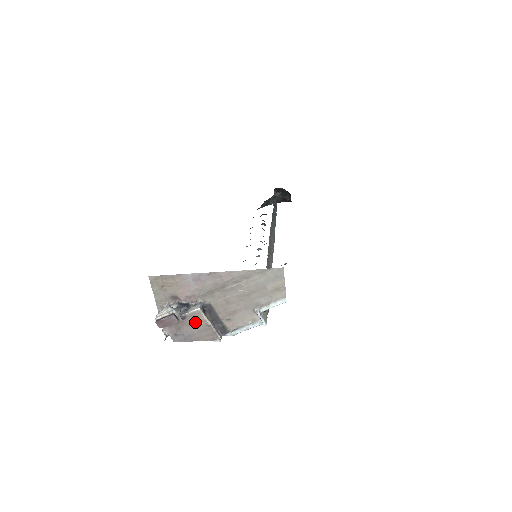
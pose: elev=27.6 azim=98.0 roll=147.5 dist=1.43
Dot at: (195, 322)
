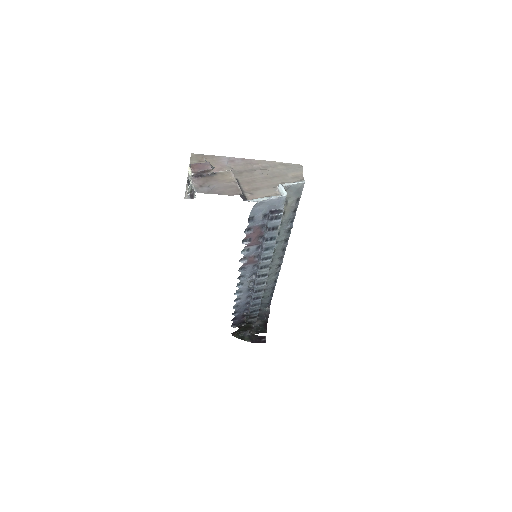
Dot at: (223, 179)
